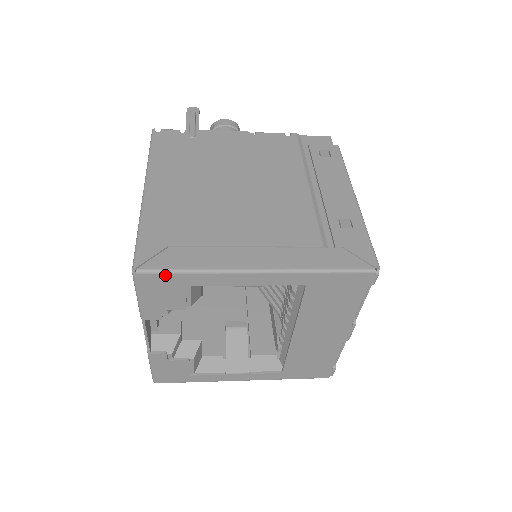
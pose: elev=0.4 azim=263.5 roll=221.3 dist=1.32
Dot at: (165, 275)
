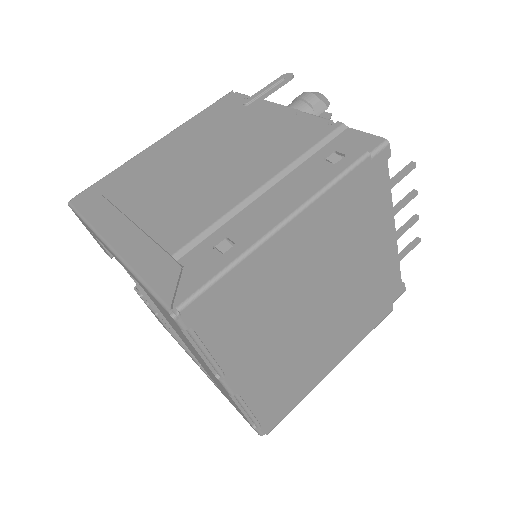
Dot at: (78, 215)
